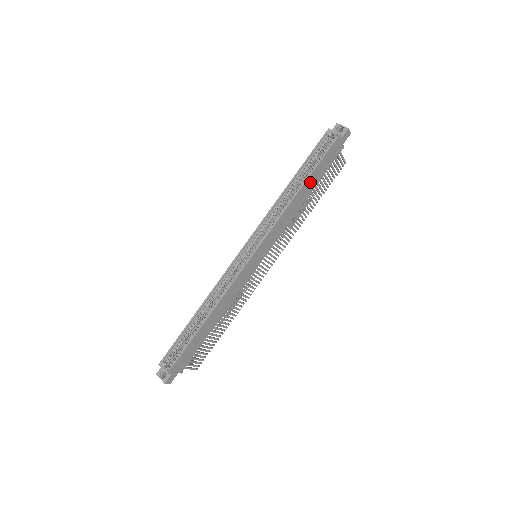
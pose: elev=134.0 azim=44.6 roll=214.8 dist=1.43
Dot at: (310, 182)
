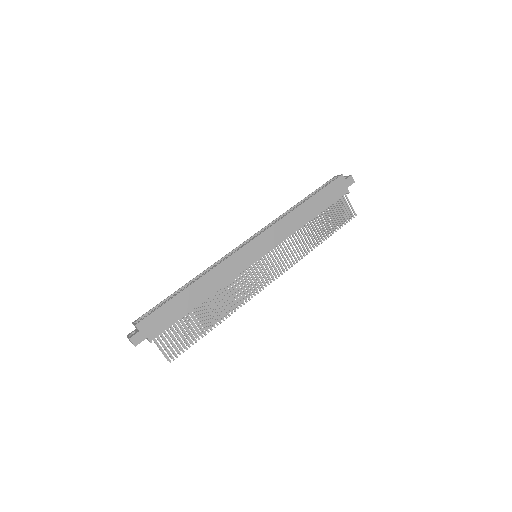
Dot at: (313, 204)
